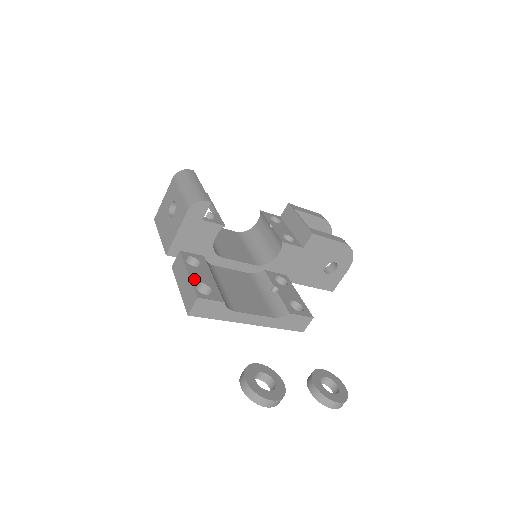
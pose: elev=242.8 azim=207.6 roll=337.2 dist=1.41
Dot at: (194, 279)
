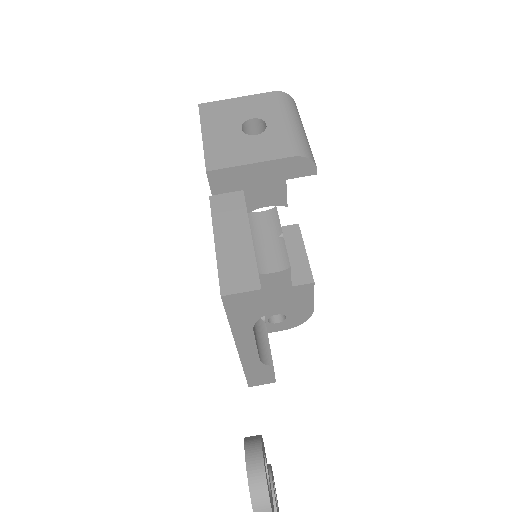
Dot at: occluded
